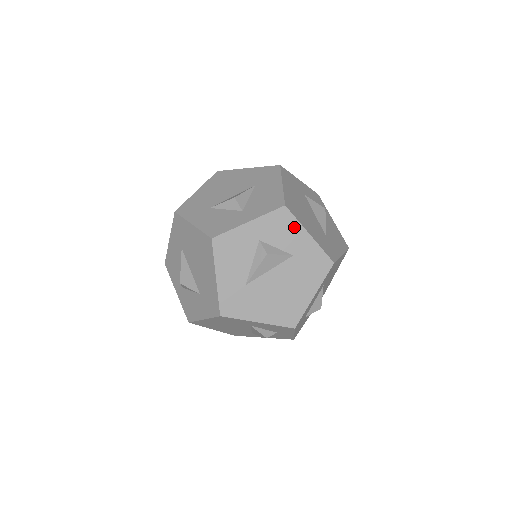
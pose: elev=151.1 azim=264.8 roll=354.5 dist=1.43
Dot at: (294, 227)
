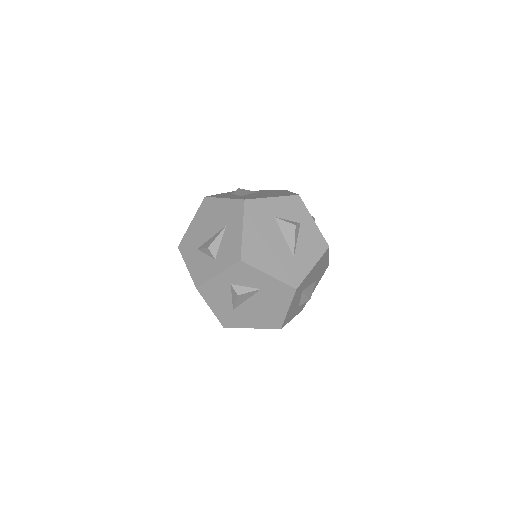
Dot at: (254, 272)
